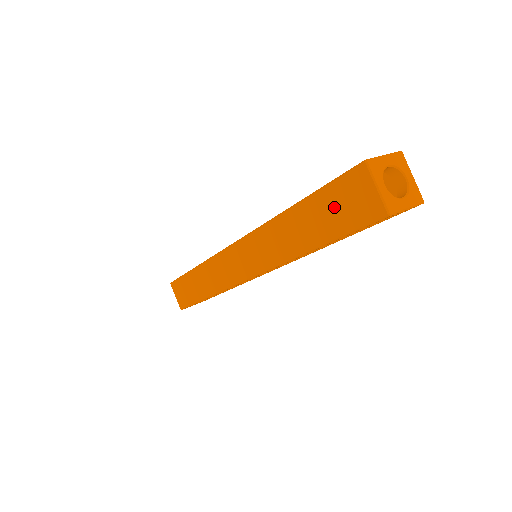
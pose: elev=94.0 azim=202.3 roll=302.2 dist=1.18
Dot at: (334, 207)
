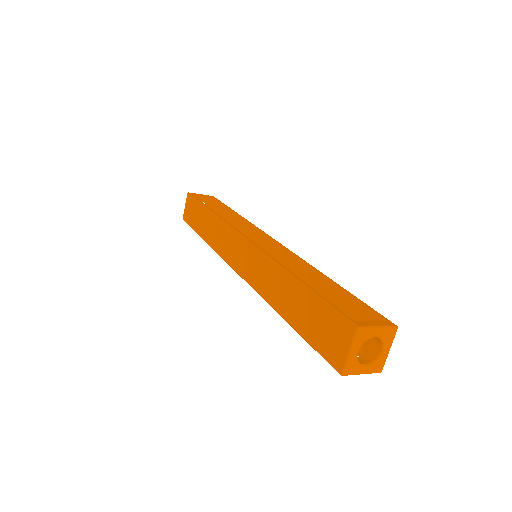
Dot at: (317, 320)
